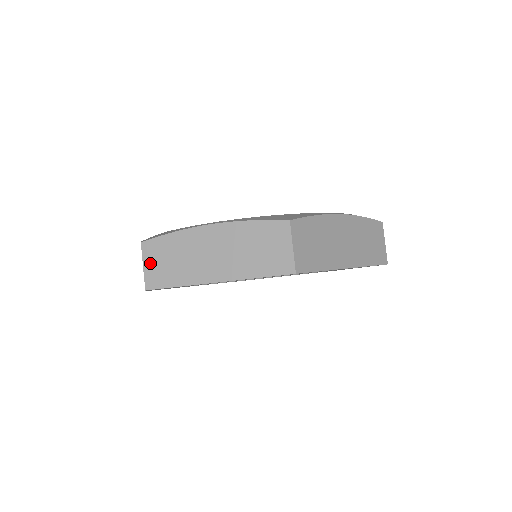
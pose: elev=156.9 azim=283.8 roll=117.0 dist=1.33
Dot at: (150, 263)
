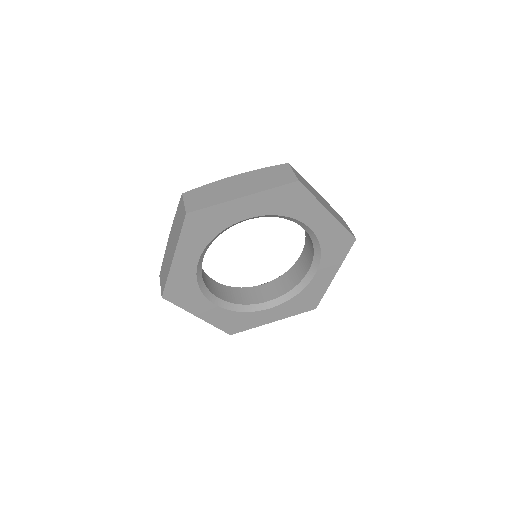
Dot at: (190, 200)
